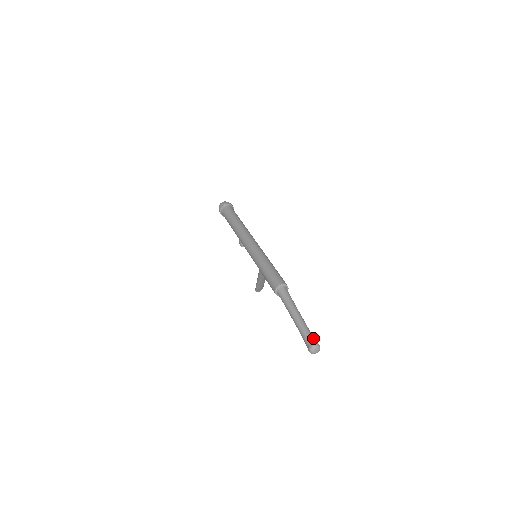
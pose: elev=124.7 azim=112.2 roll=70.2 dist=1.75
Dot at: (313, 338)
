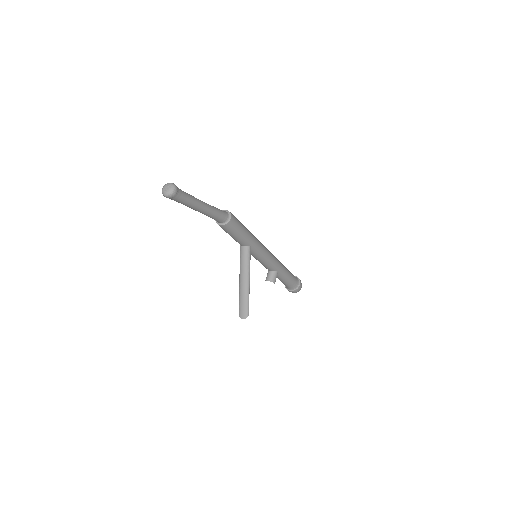
Dot at: occluded
